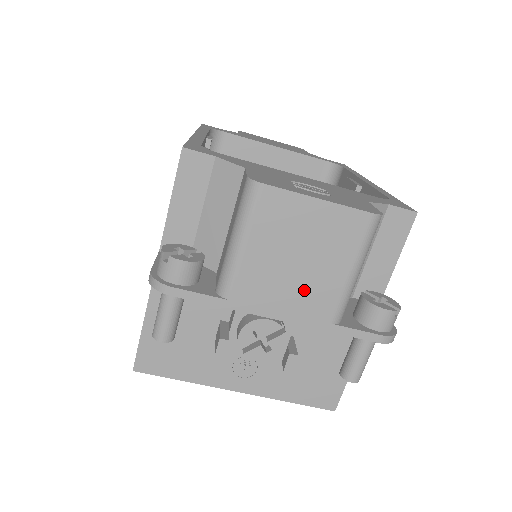
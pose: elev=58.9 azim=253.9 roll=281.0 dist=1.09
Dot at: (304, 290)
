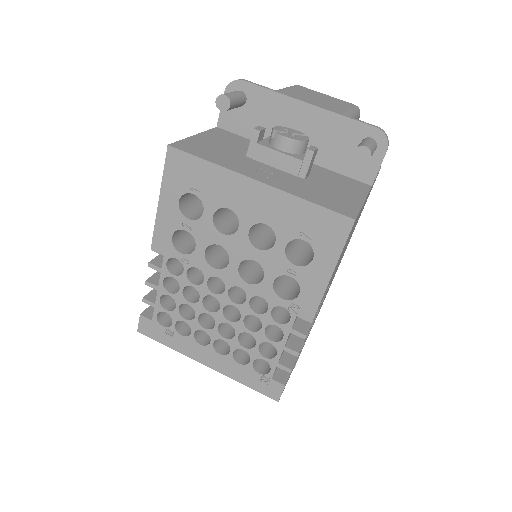
Dot at: (323, 104)
